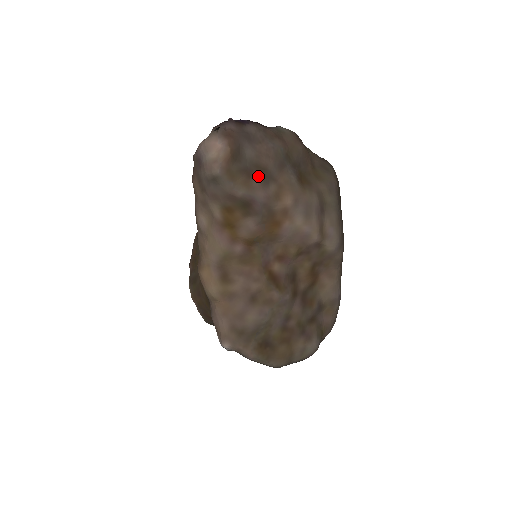
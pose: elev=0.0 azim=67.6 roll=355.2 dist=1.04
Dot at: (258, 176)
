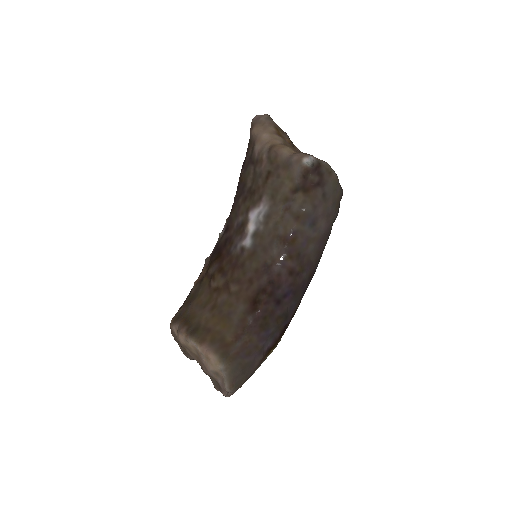
Dot at: occluded
